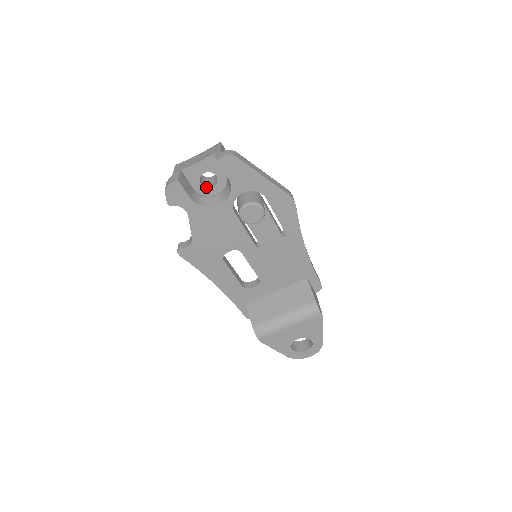
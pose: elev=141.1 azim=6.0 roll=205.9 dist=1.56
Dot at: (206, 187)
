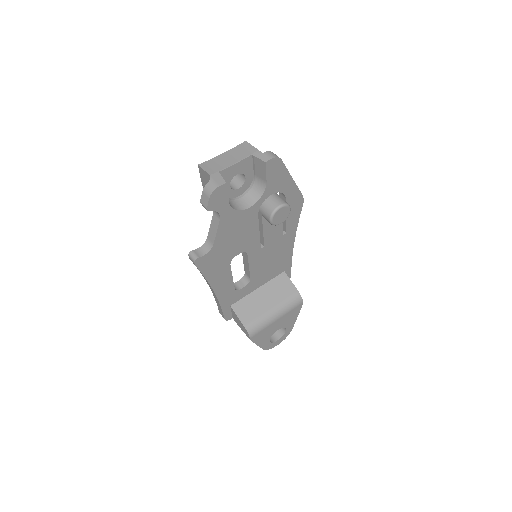
Dot at: (233, 189)
